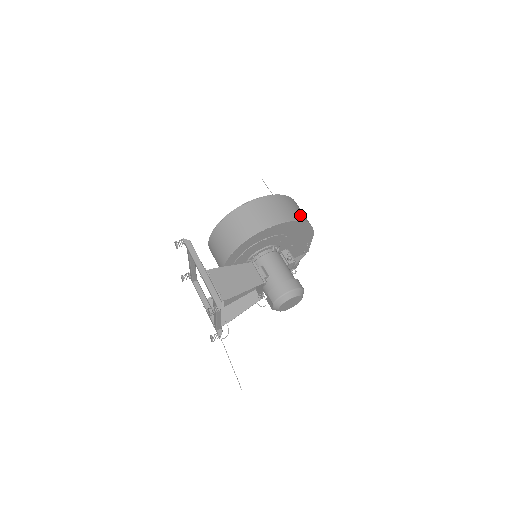
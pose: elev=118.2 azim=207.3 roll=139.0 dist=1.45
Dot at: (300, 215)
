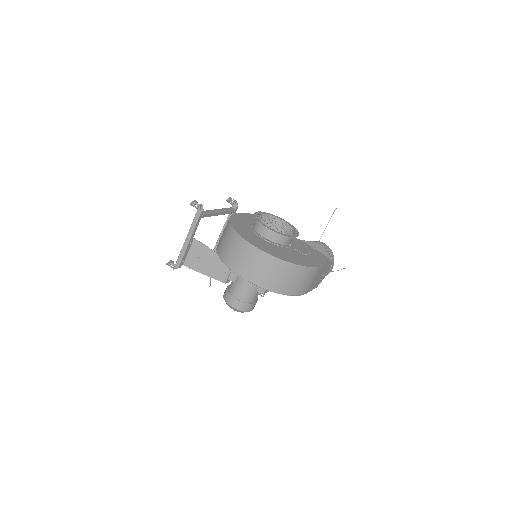
Dot at: (279, 285)
